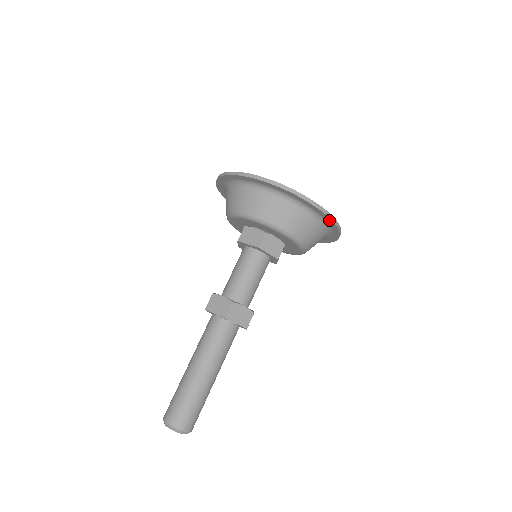
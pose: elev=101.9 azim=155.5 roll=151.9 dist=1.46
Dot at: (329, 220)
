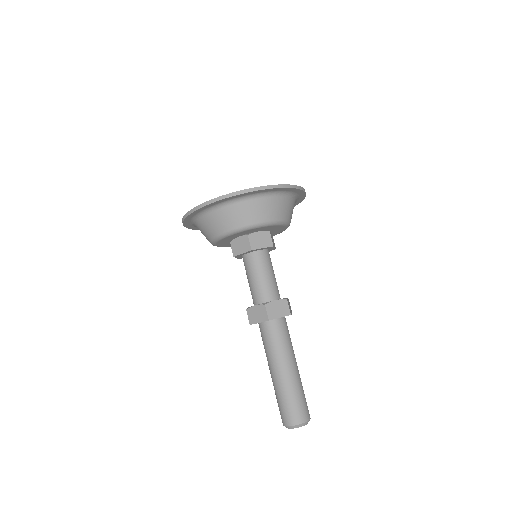
Dot at: (300, 200)
